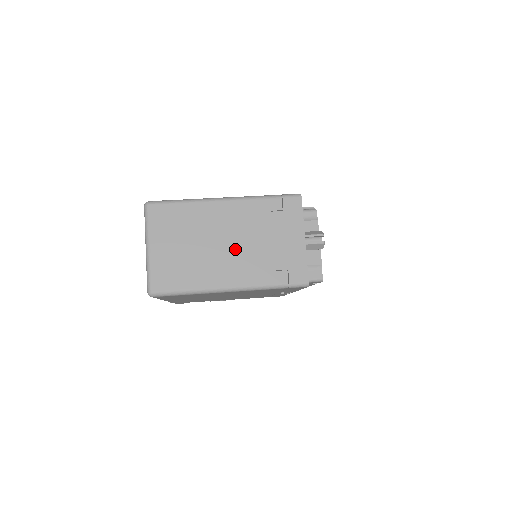
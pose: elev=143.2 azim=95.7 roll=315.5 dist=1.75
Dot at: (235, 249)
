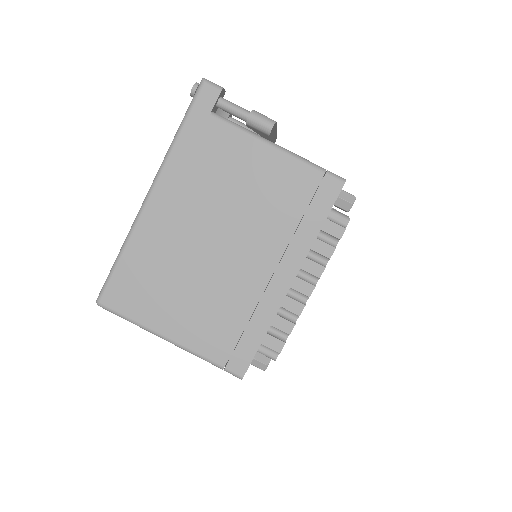
Dot at: occluded
